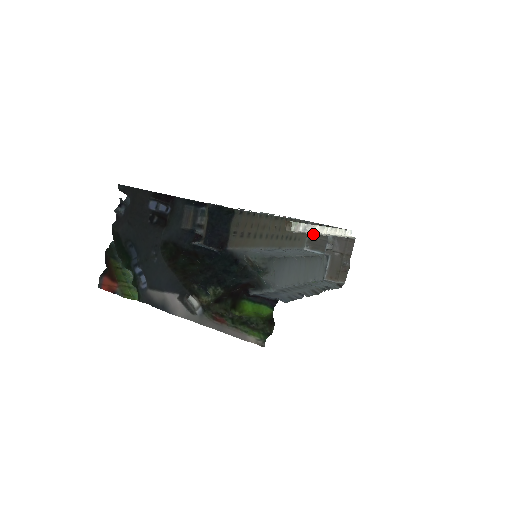
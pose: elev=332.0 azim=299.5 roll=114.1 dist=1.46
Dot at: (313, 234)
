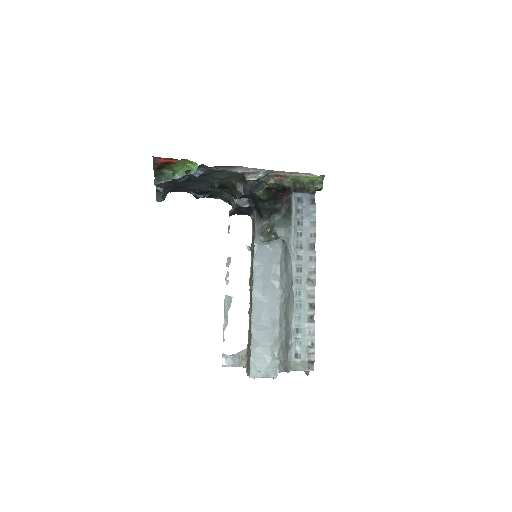
Dot at: occluded
